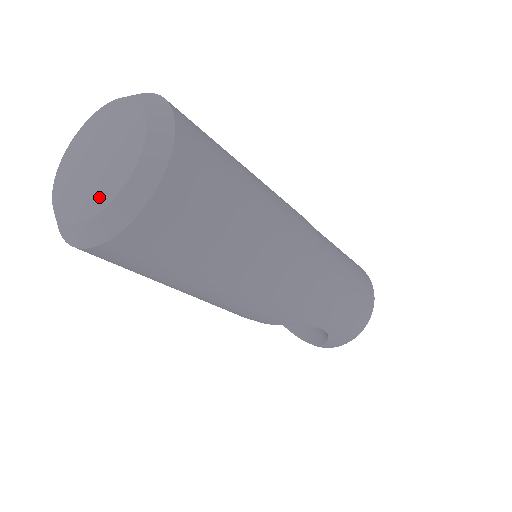
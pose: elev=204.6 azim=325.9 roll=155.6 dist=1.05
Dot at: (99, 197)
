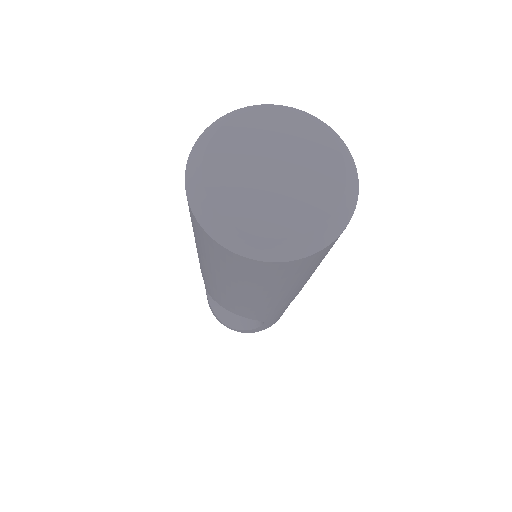
Dot at: (288, 219)
